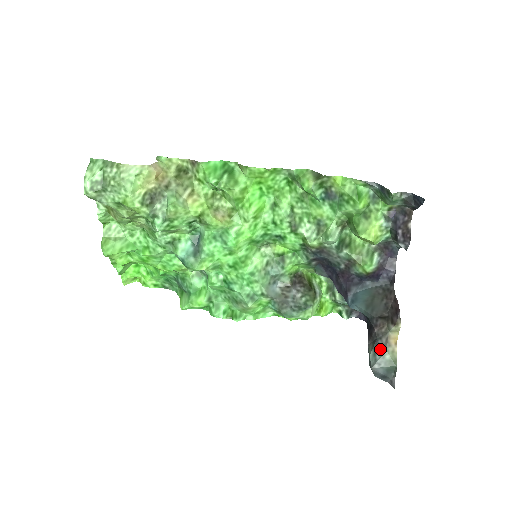
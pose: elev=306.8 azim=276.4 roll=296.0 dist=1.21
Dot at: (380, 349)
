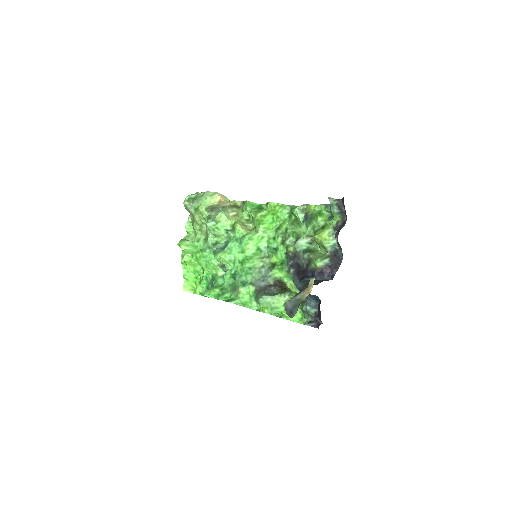
Dot at: (296, 295)
